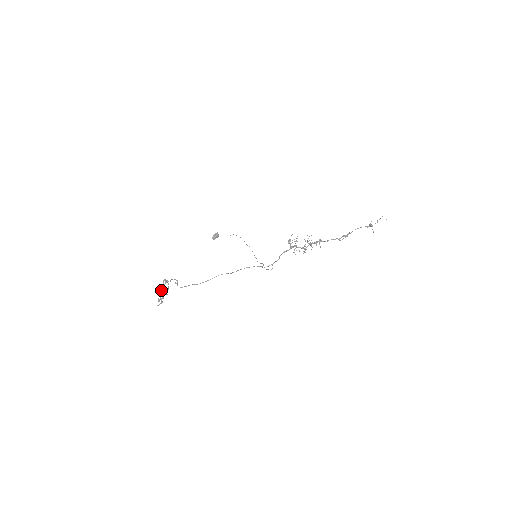
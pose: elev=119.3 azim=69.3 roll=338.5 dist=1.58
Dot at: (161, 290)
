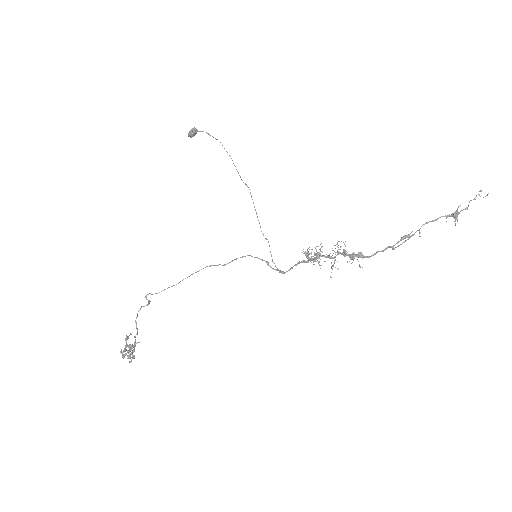
Dot at: occluded
